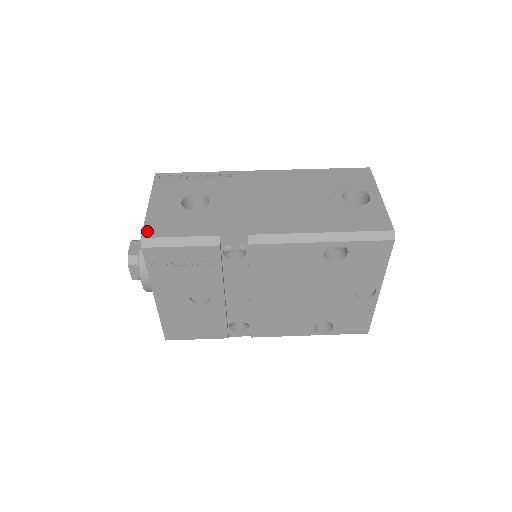
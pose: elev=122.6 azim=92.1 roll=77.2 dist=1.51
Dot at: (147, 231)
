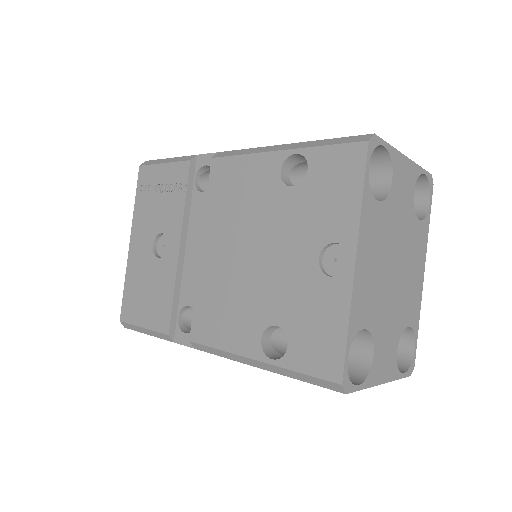
Dot at: occluded
